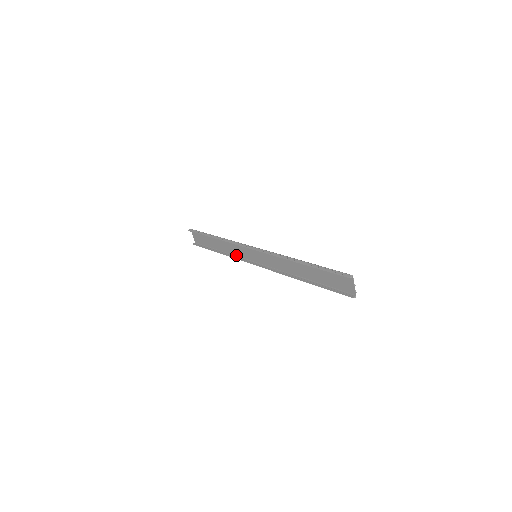
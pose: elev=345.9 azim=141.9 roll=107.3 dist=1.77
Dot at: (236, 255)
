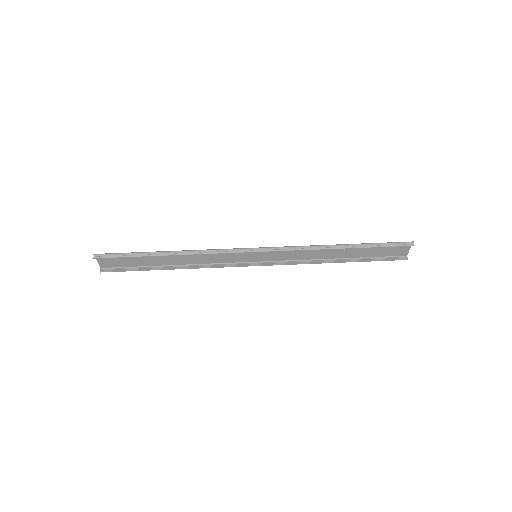
Dot at: (209, 263)
